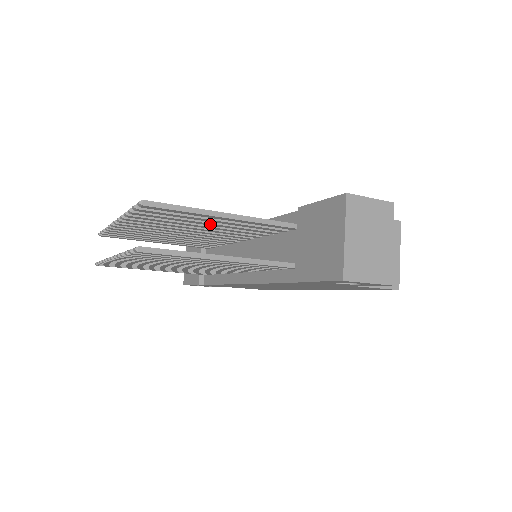
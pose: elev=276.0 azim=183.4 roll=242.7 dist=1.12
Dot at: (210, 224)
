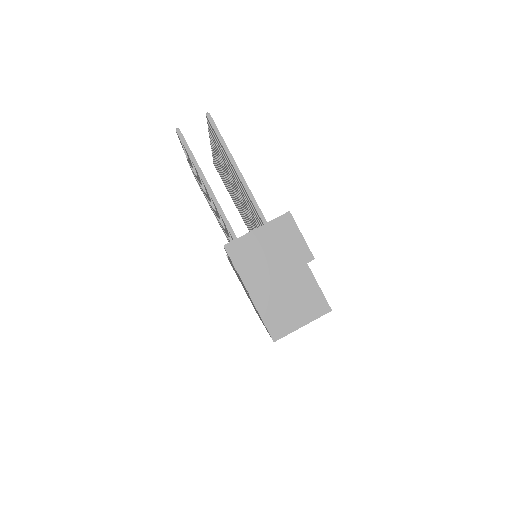
Dot at: (237, 182)
